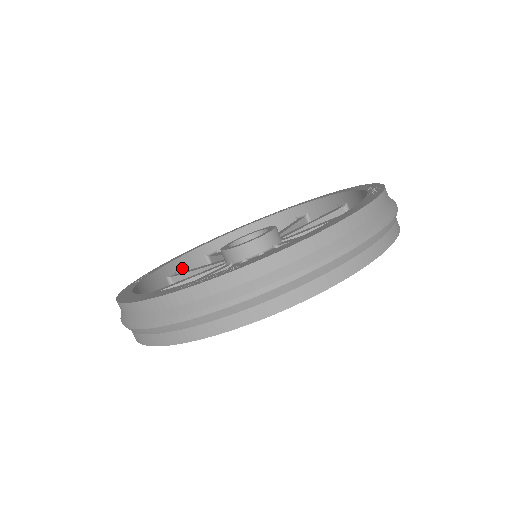
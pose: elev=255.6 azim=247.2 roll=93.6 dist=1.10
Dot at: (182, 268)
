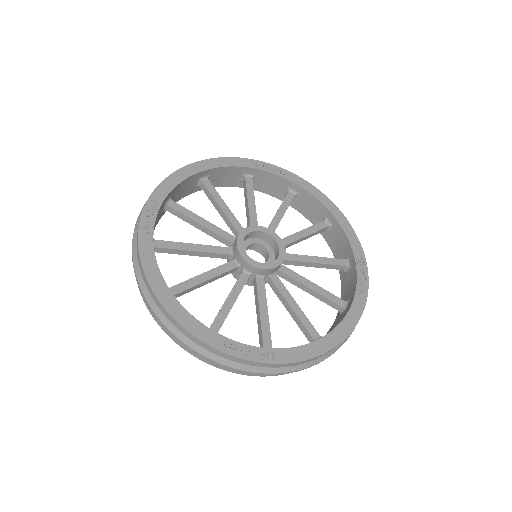
Dot at: (177, 191)
